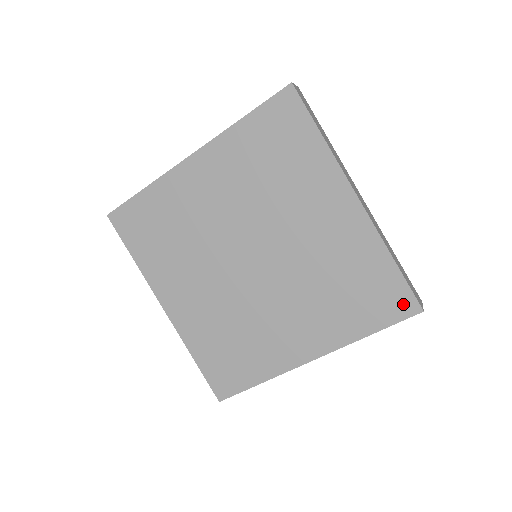
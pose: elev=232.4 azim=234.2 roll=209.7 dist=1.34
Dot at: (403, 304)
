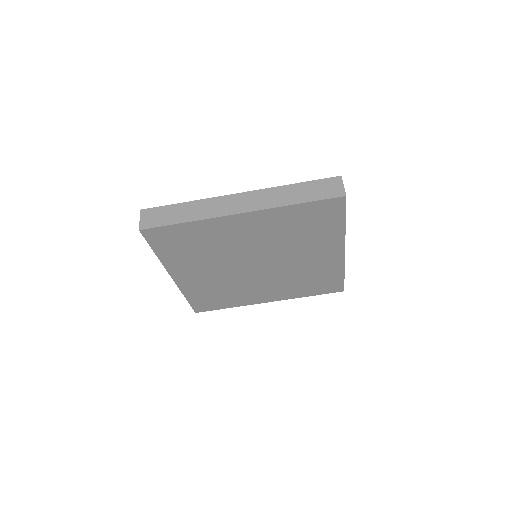
Dot at: (336, 288)
